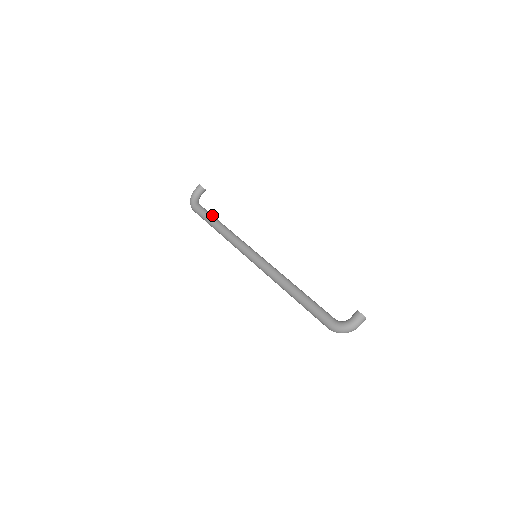
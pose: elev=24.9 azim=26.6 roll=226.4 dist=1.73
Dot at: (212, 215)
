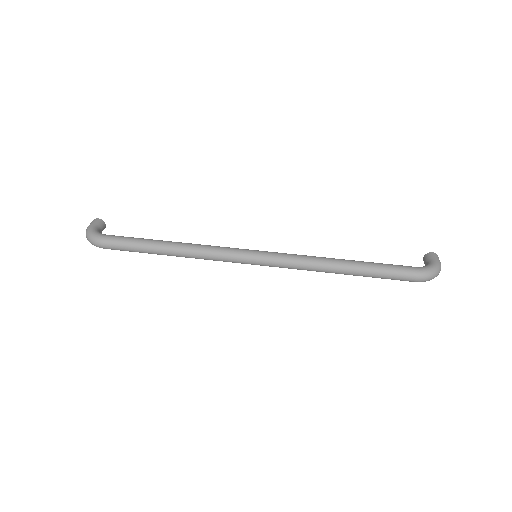
Dot at: occluded
